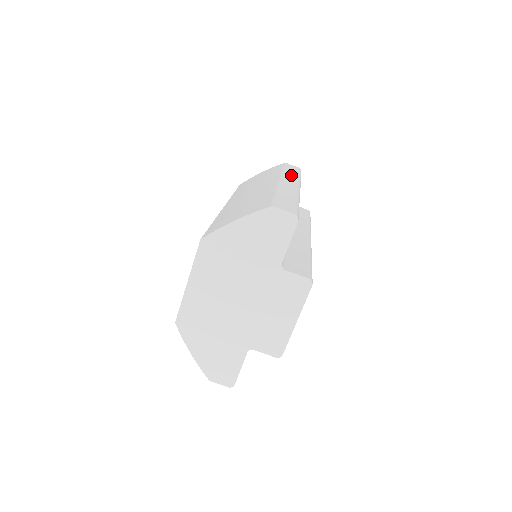
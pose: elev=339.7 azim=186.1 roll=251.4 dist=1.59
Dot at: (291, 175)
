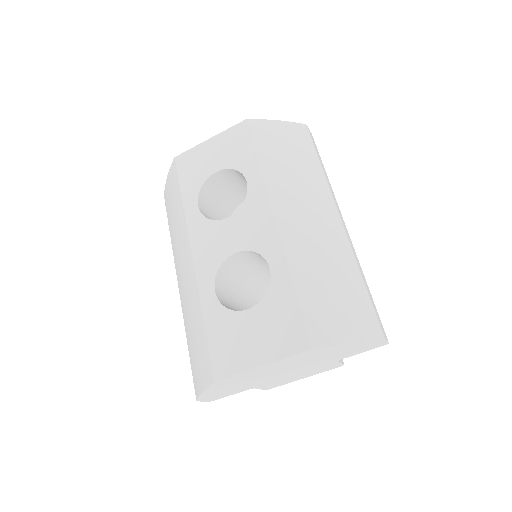
Dot at: (330, 185)
